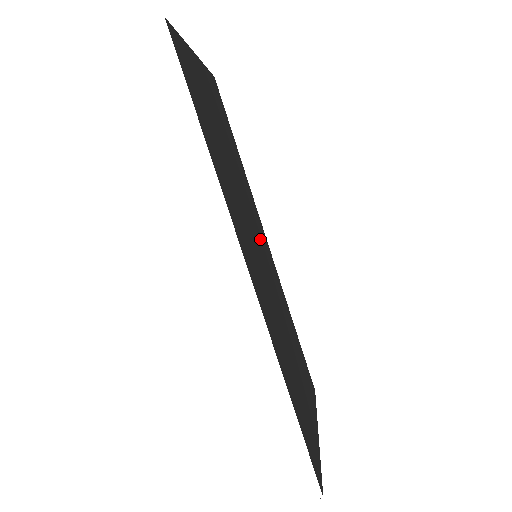
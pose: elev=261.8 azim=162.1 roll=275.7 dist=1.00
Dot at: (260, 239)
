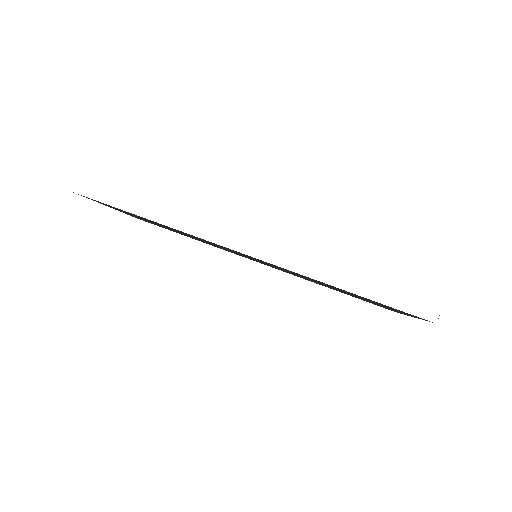
Dot at: occluded
